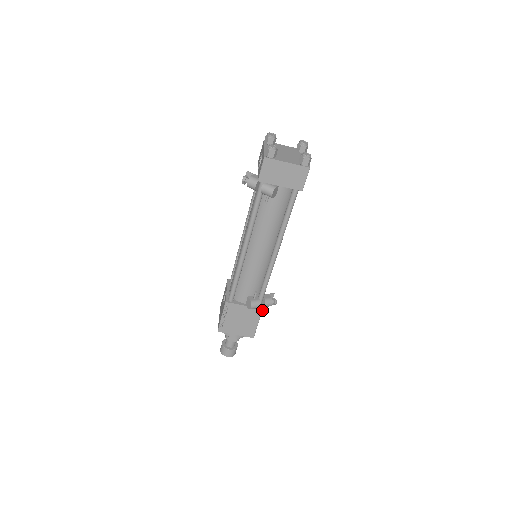
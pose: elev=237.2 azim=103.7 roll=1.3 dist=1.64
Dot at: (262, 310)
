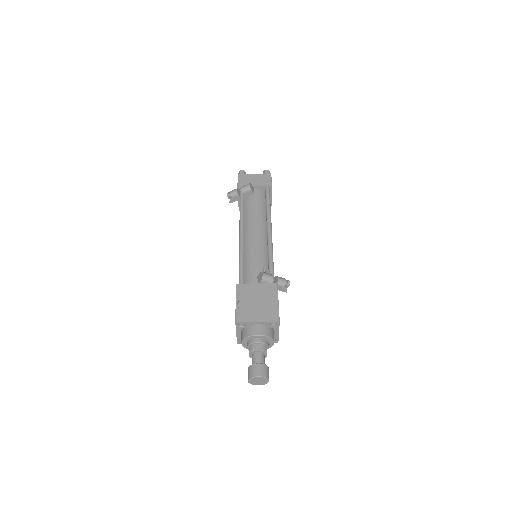
Dot at: (277, 285)
